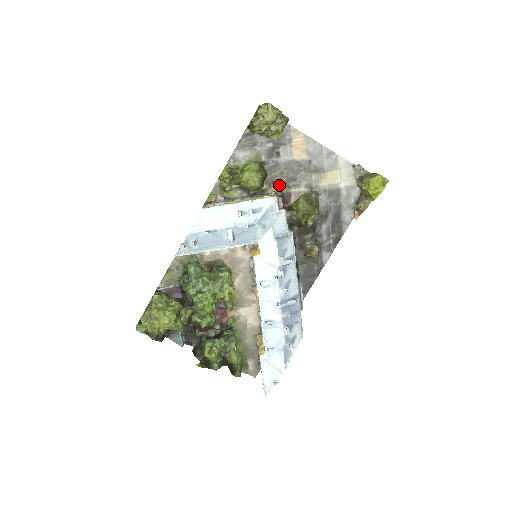
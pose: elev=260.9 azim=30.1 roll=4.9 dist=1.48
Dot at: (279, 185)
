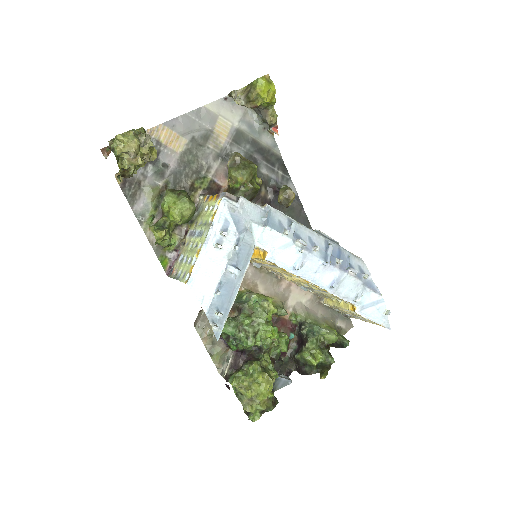
Dot at: (197, 186)
